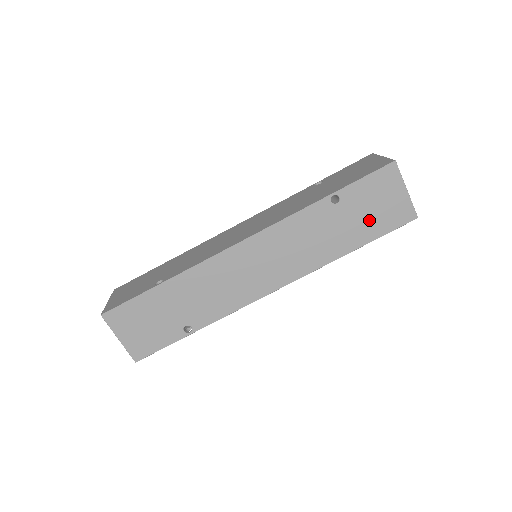
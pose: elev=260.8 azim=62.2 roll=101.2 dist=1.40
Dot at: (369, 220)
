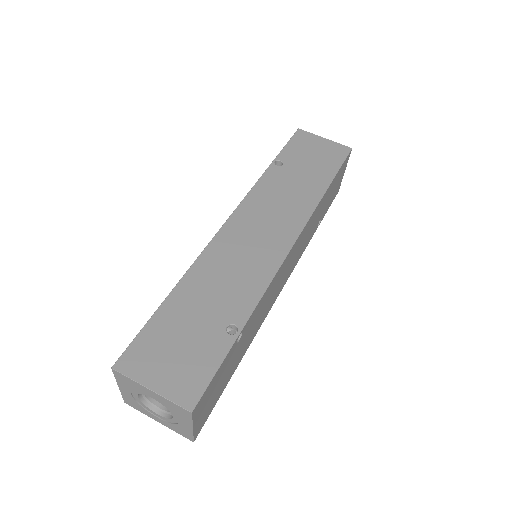
Dot at: (318, 164)
